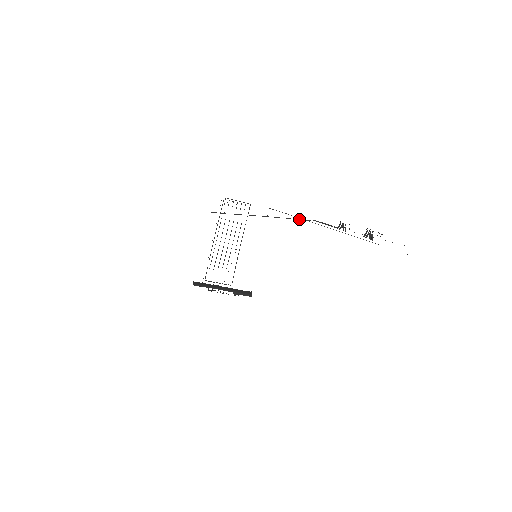
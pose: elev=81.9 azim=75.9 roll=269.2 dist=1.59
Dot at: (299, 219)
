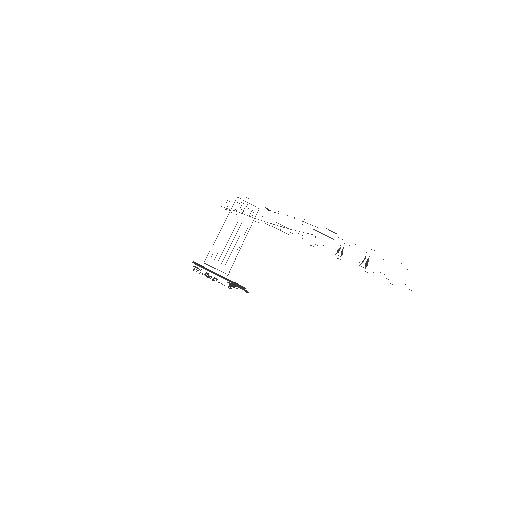
Dot at: occluded
